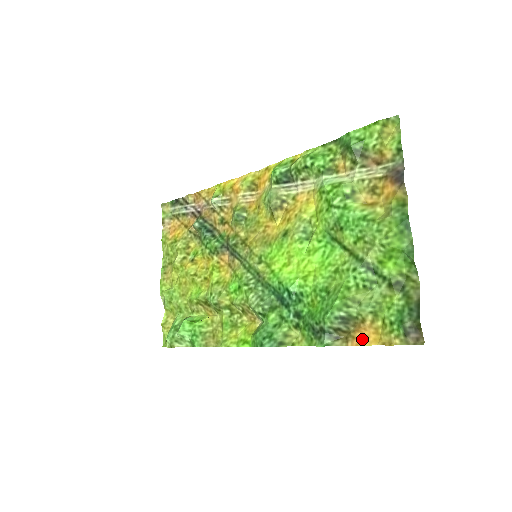
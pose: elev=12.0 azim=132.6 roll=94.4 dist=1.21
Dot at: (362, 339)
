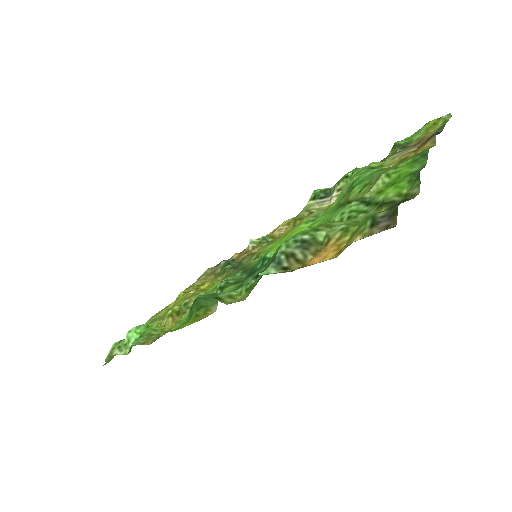
Dot at: (316, 263)
